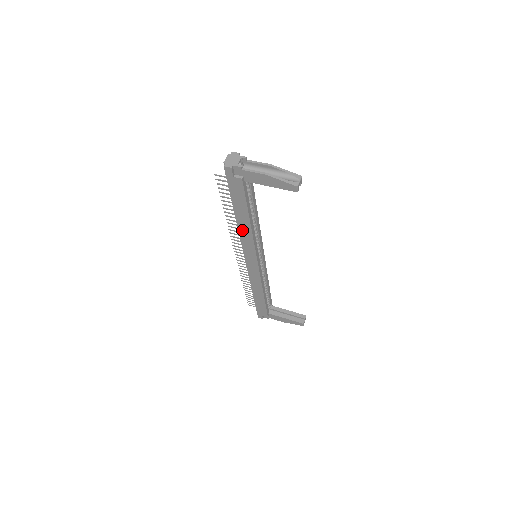
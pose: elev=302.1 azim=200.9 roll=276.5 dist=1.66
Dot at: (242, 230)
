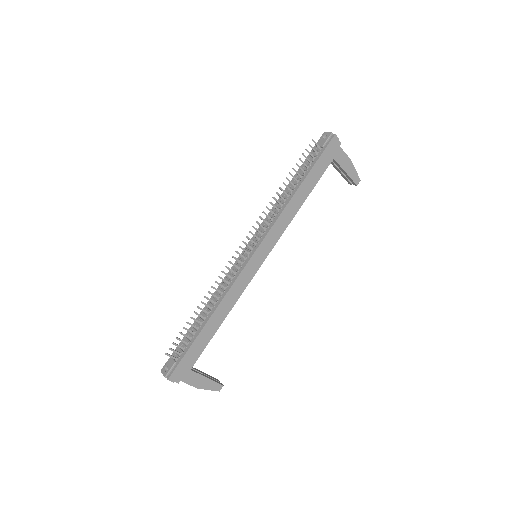
Dot at: (289, 208)
